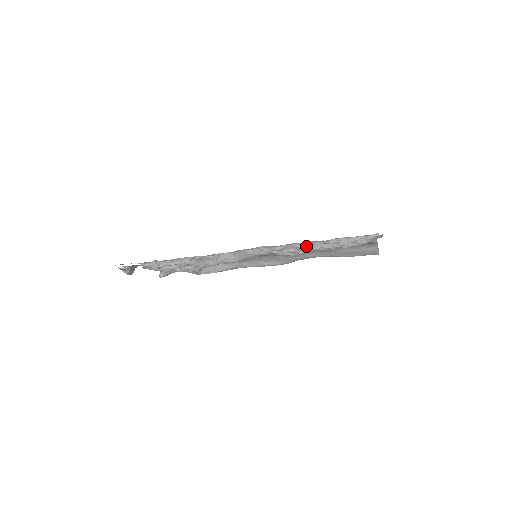
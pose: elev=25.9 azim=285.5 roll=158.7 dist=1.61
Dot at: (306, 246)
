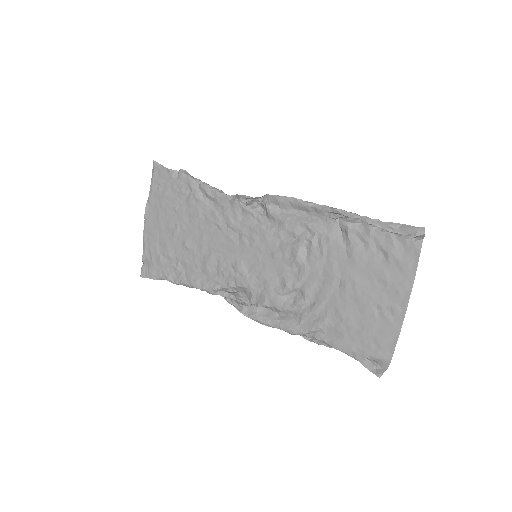
Dot at: (308, 338)
